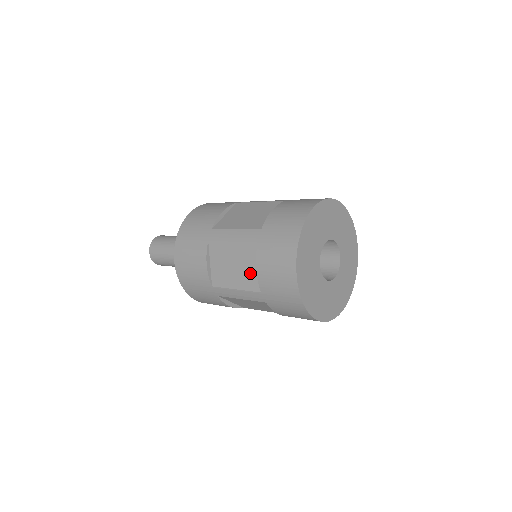
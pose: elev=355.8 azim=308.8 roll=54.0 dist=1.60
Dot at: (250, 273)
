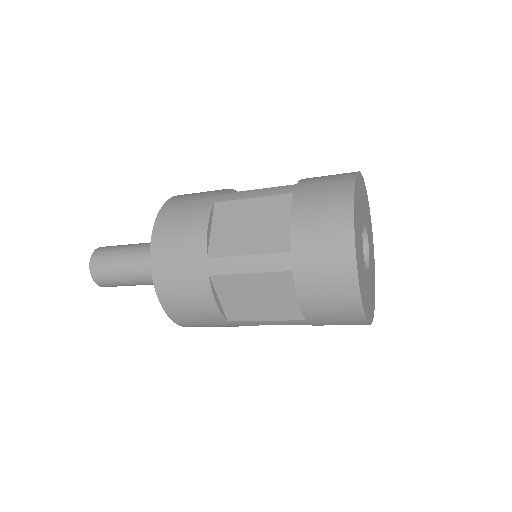
Dot at: (276, 230)
